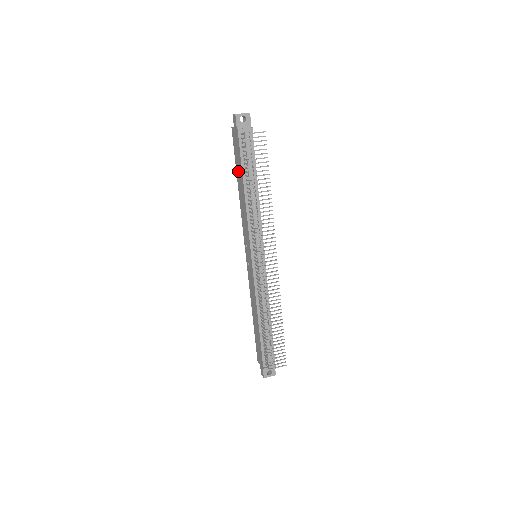
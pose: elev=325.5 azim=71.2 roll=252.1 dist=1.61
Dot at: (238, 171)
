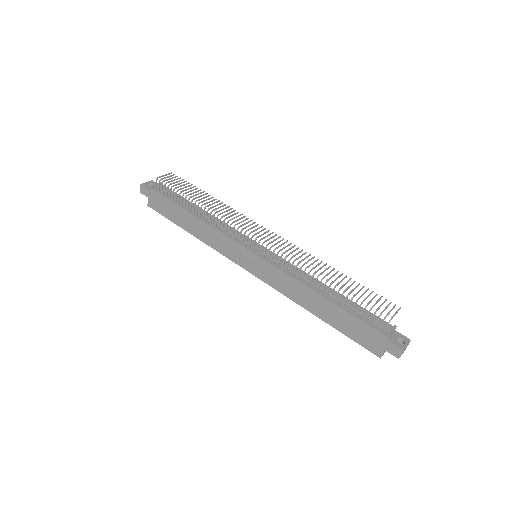
Dot at: (178, 218)
